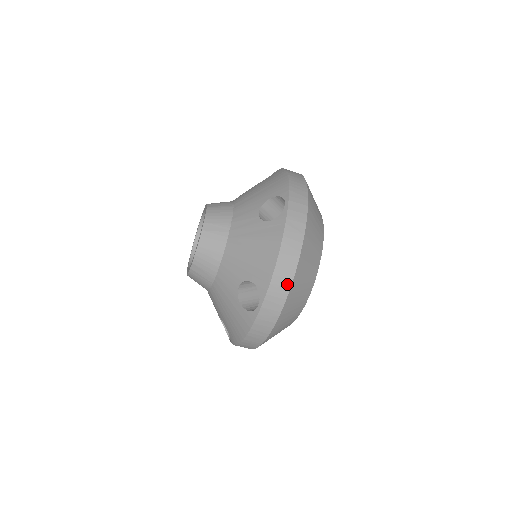
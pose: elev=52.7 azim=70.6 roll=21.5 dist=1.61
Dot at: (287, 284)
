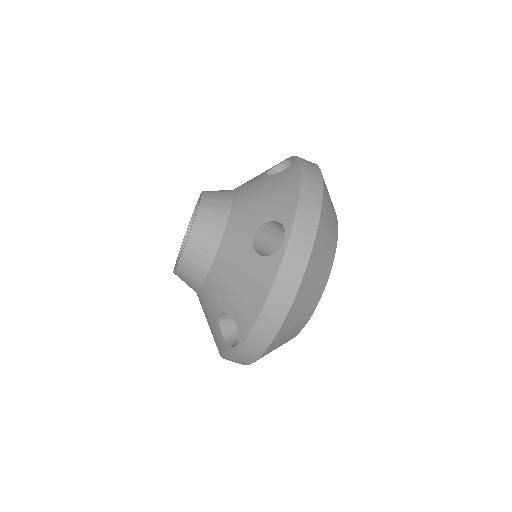
Dot at: (270, 335)
